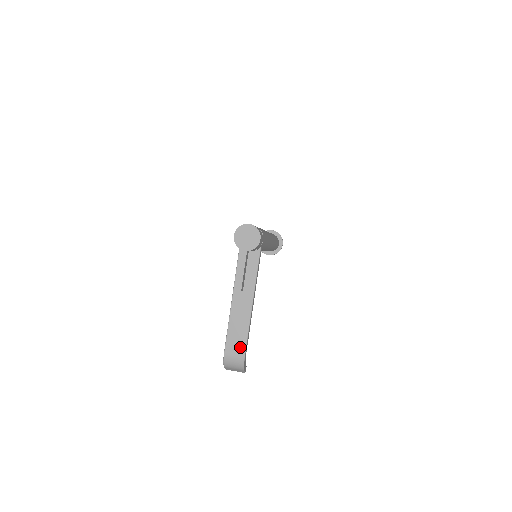
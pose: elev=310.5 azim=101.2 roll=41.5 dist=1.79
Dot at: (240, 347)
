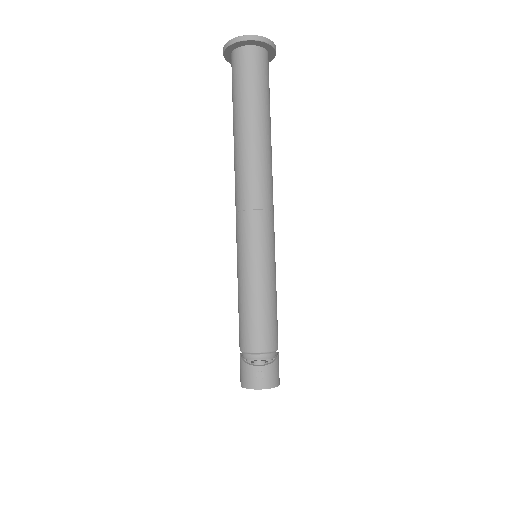
Dot at: occluded
